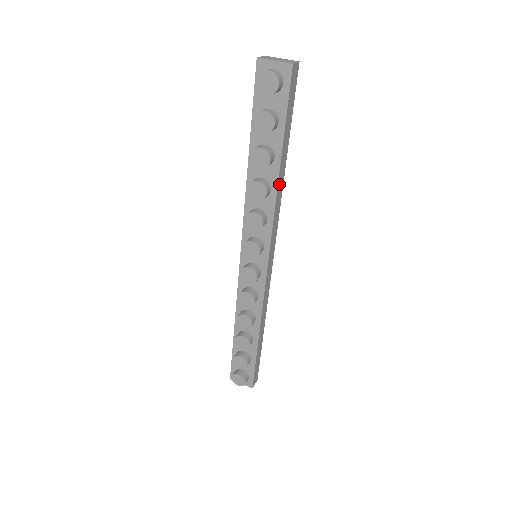
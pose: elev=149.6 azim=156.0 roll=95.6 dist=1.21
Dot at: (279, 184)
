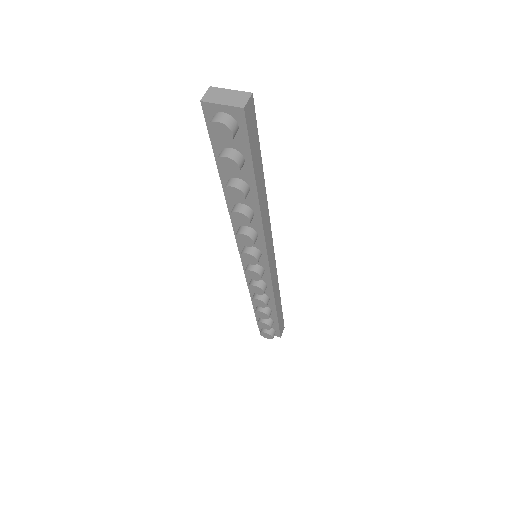
Dot at: (262, 206)
